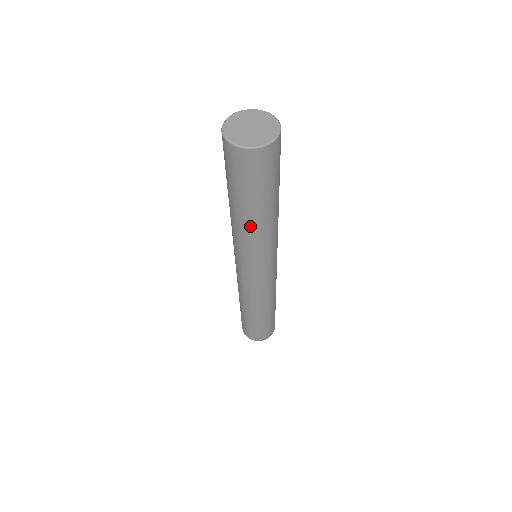
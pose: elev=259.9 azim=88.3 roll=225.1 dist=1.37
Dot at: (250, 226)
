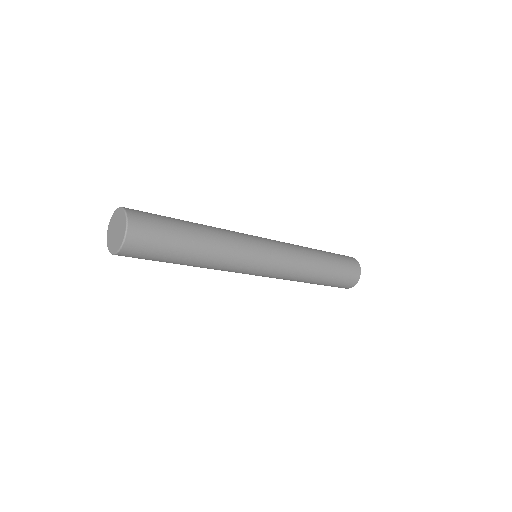
Dot at: (202, 265)
